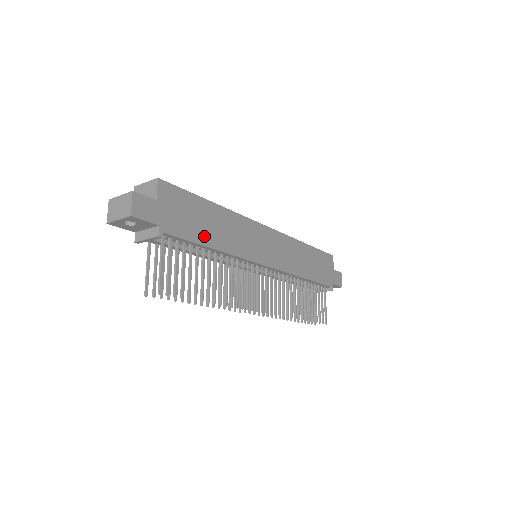
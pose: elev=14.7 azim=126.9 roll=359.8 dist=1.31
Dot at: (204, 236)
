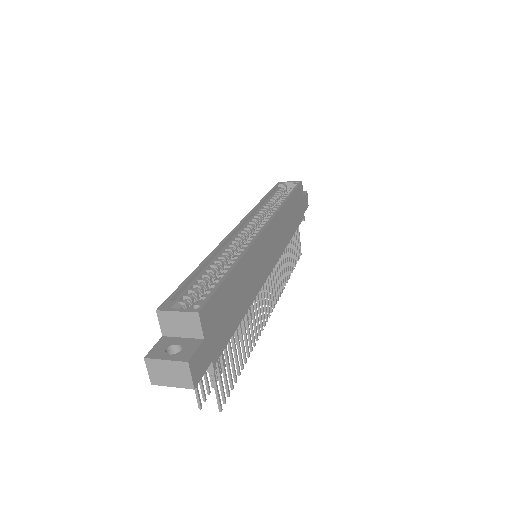
Dot at: (237, 314)
